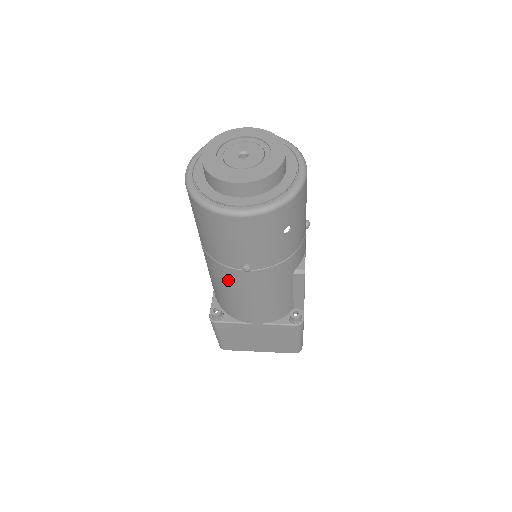
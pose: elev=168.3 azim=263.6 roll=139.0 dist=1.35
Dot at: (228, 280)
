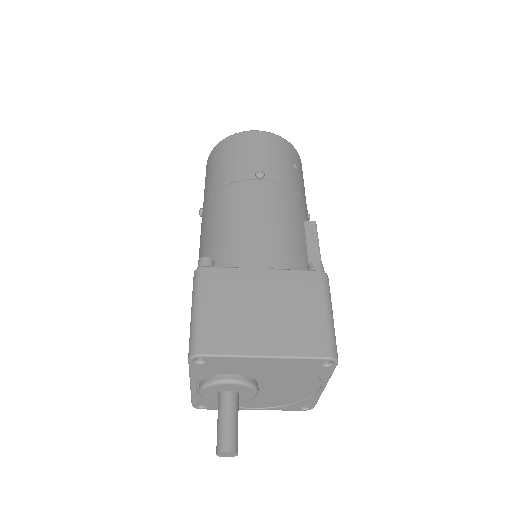
Dot at: (236, 200)
